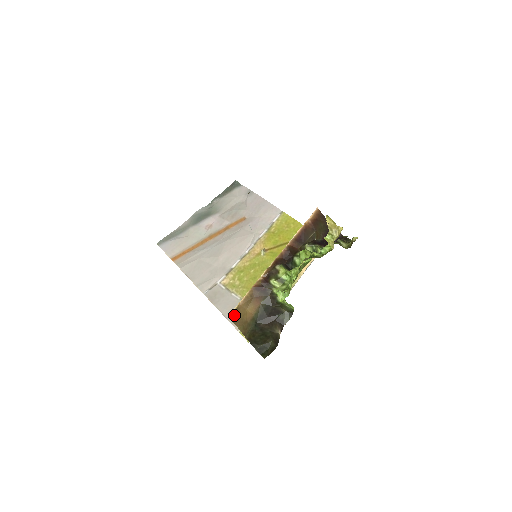
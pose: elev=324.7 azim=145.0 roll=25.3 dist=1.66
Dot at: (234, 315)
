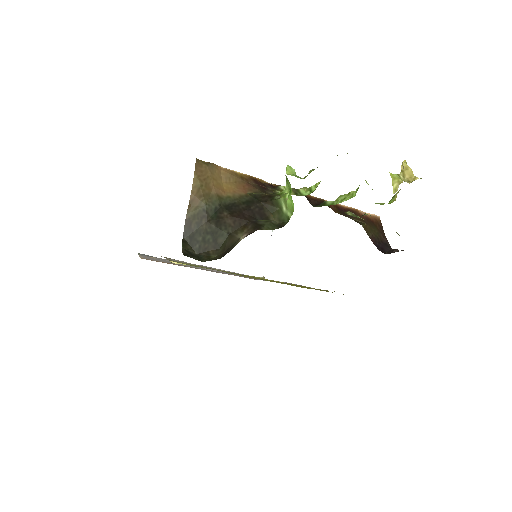
Dot at: (204, 162)
